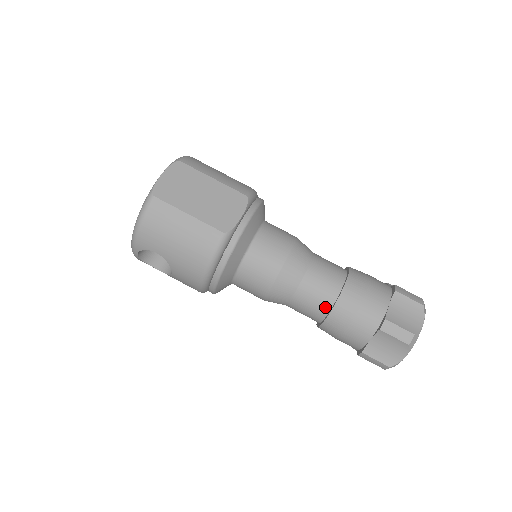
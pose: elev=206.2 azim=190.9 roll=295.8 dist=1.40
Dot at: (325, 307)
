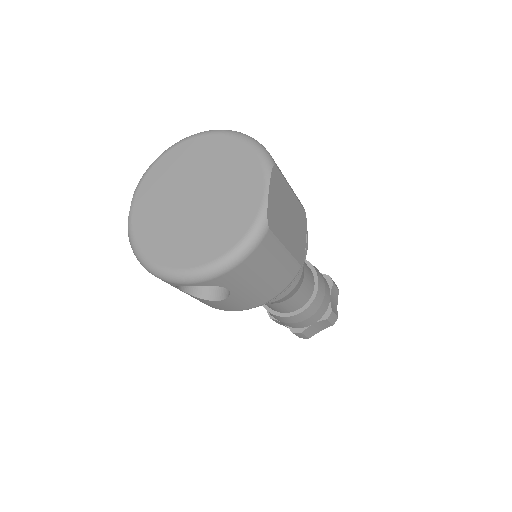
Dot at: (301, 306)
